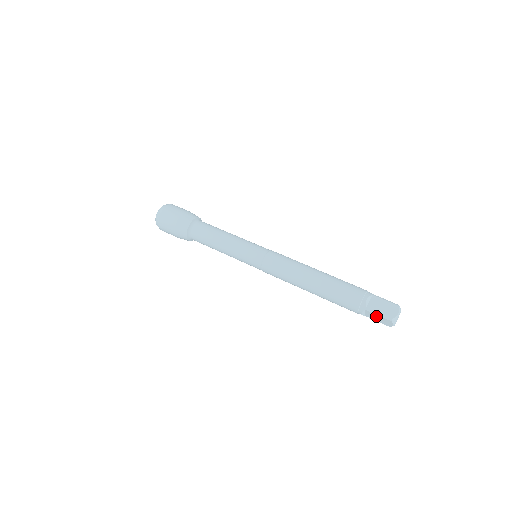
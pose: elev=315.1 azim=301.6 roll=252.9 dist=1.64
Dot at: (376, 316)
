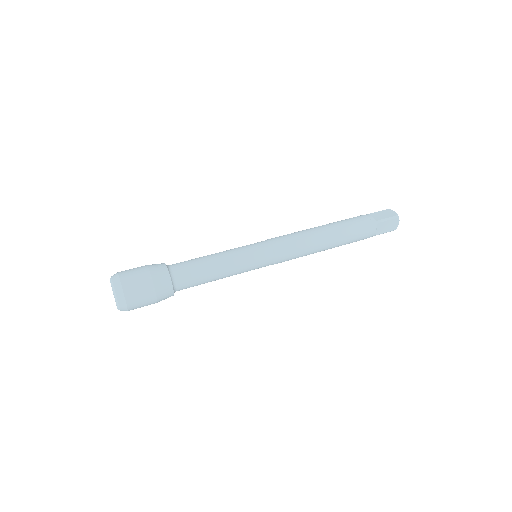
Dot at: (386, 224)
